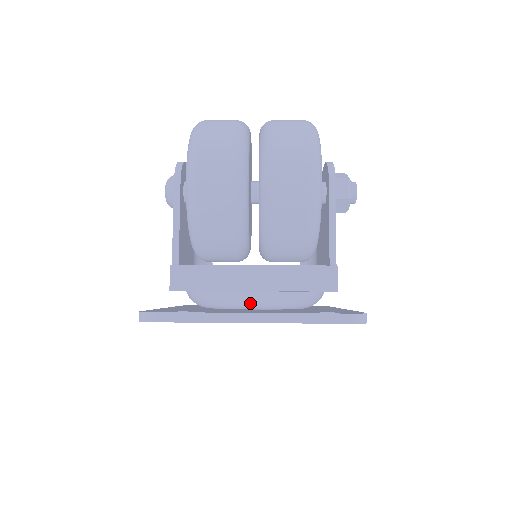
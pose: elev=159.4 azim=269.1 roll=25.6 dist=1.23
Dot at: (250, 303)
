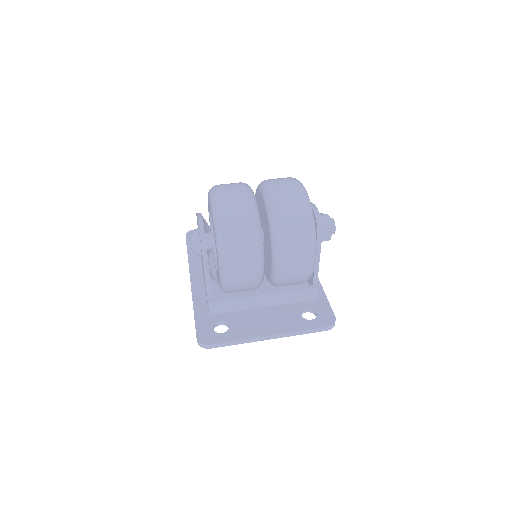
Dot at: occluded
